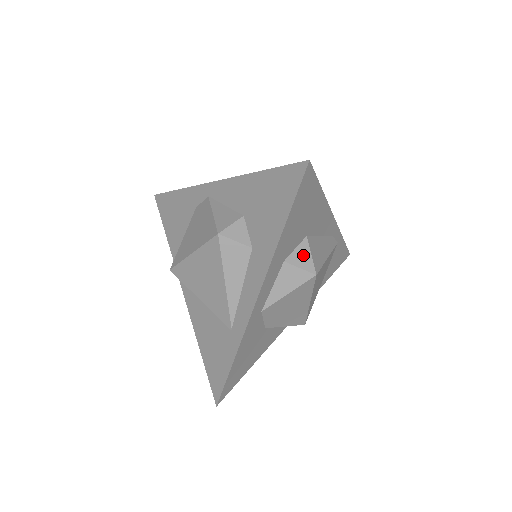
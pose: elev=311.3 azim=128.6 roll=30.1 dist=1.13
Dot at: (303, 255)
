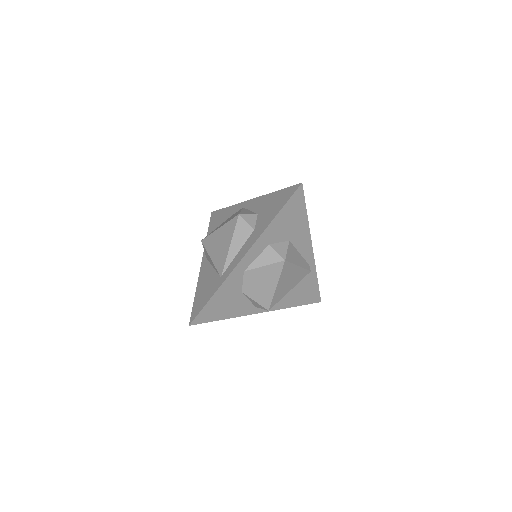
Dot at: (282, 248)
